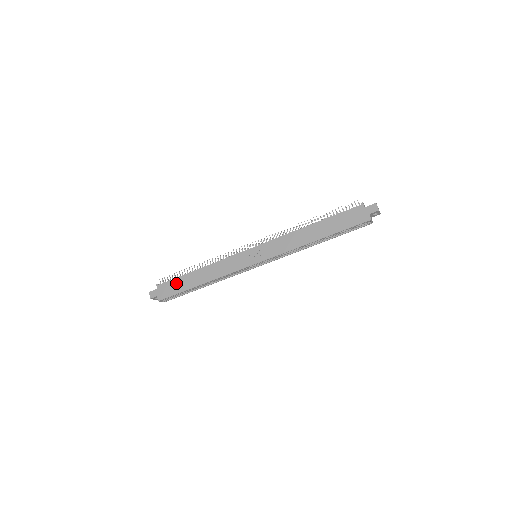
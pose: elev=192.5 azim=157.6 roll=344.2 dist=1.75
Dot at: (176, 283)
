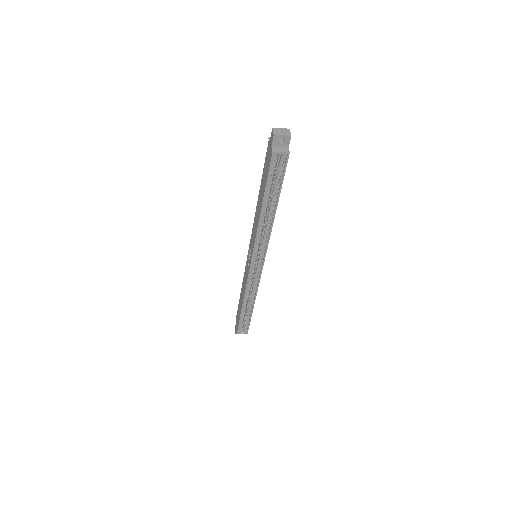
Dot at: (238, 312)
